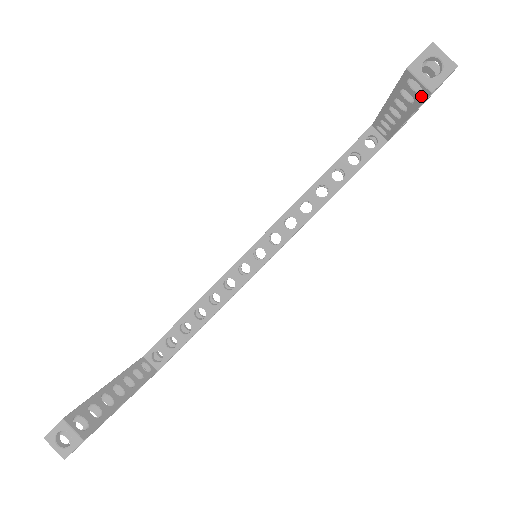
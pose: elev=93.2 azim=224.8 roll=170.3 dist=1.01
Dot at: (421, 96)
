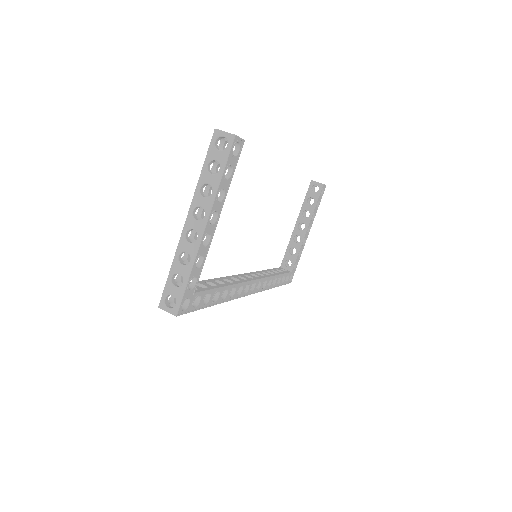
Dot at: (318, 192)
